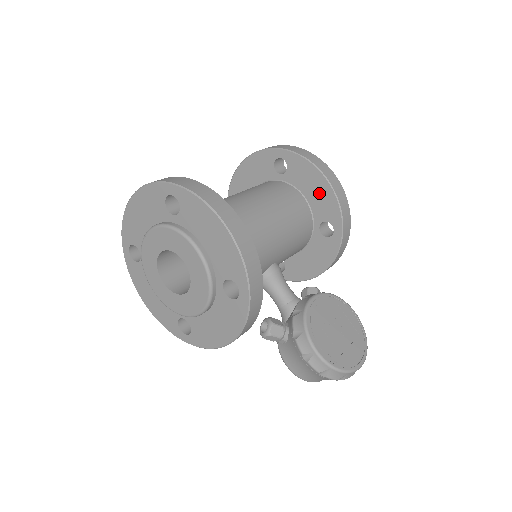
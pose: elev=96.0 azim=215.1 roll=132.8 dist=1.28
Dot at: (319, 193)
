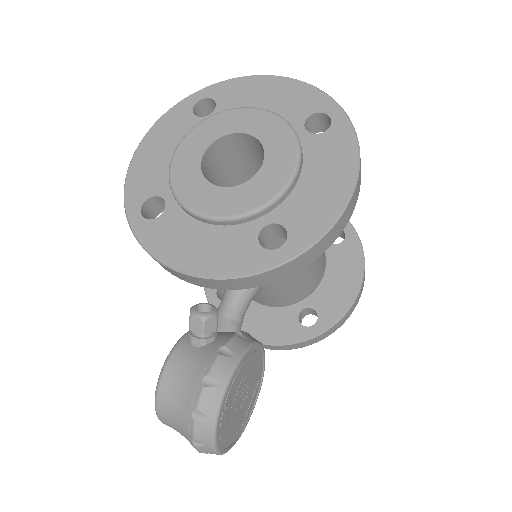
Dot at: (340, 288)
